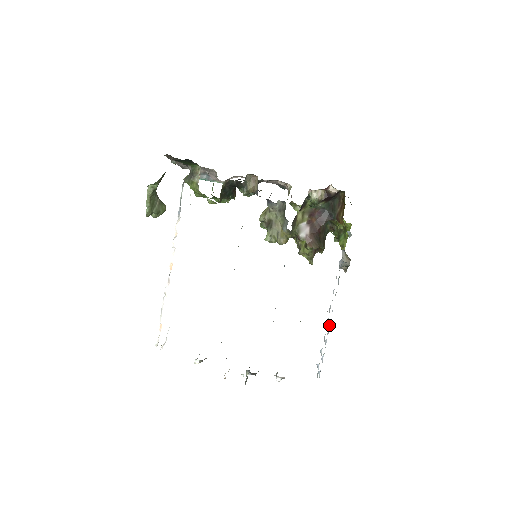
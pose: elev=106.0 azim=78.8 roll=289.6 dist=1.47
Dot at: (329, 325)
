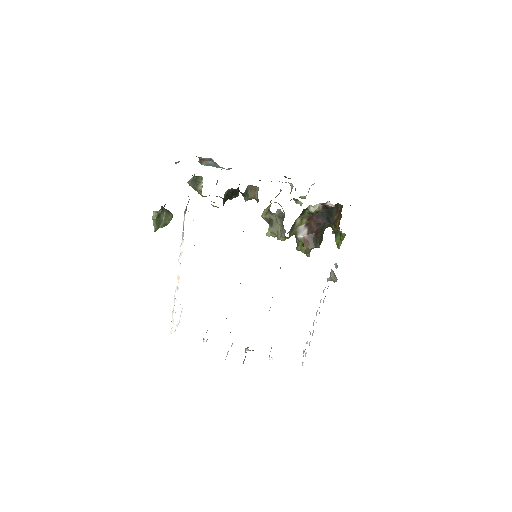
Dot at: (313, 332)
